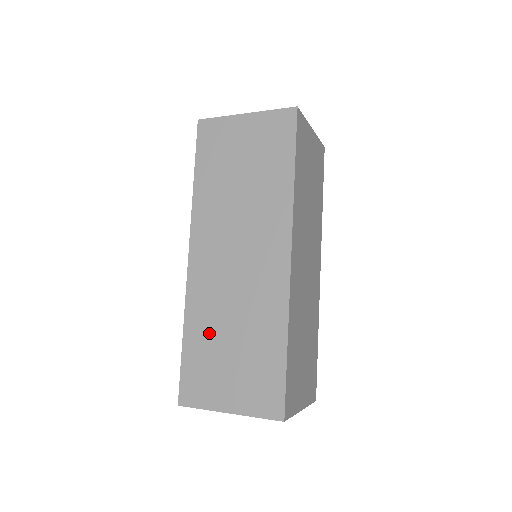
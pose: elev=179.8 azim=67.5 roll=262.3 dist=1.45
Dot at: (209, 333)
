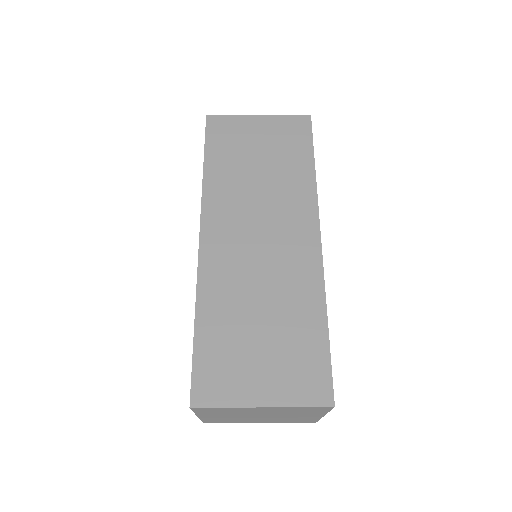
Dot at: (230, 316)
